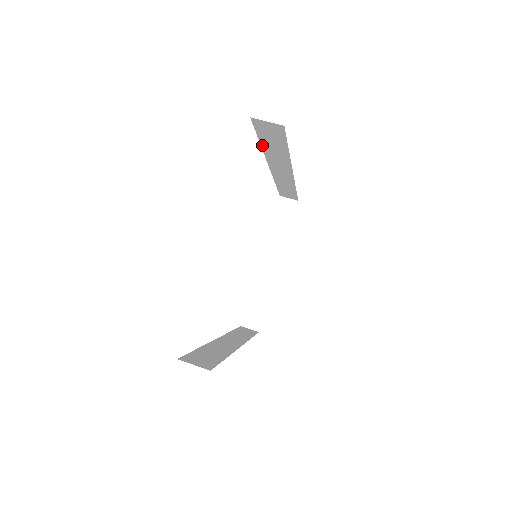
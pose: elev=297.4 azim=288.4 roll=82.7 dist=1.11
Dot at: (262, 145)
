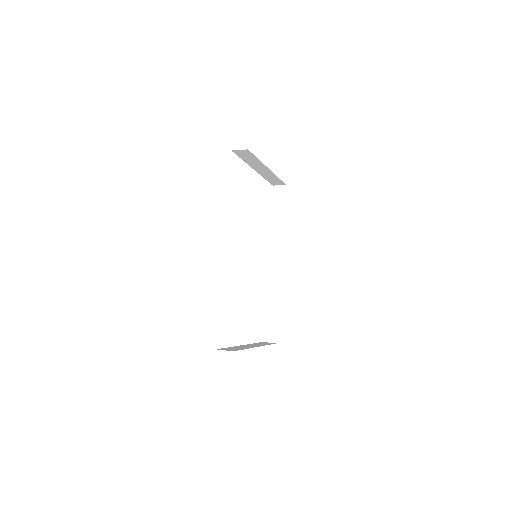
Dot at: (271, 220)
